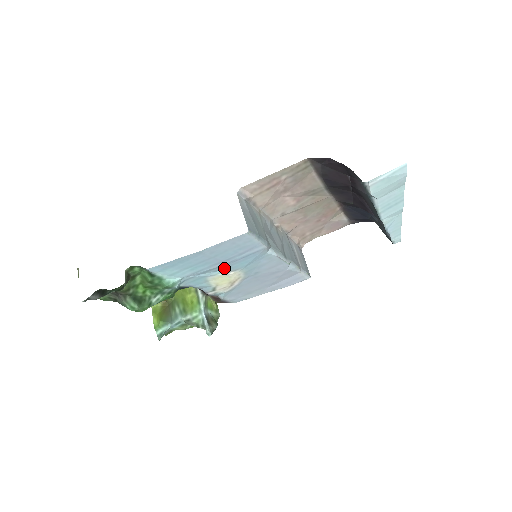
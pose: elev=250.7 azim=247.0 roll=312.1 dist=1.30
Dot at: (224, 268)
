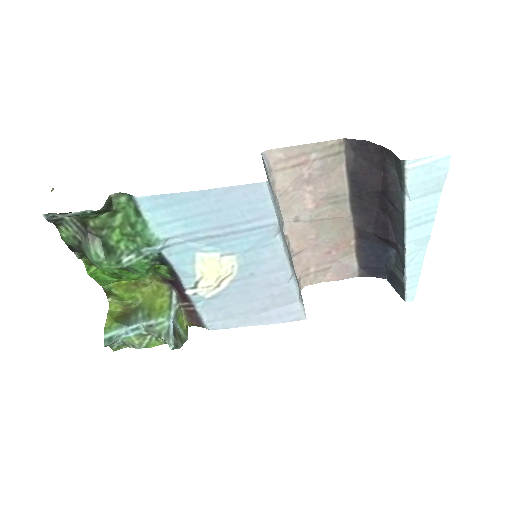
Dot at: (220, 244)
